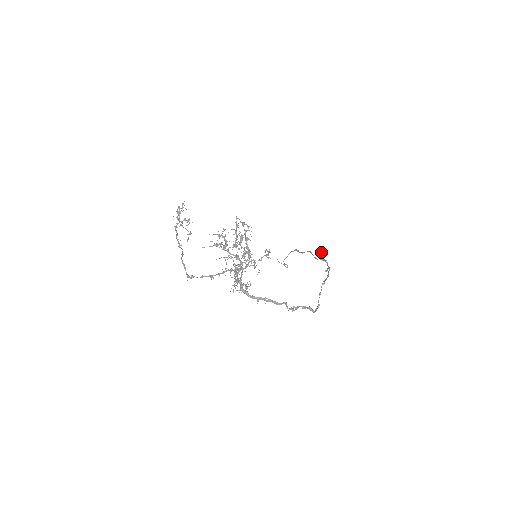
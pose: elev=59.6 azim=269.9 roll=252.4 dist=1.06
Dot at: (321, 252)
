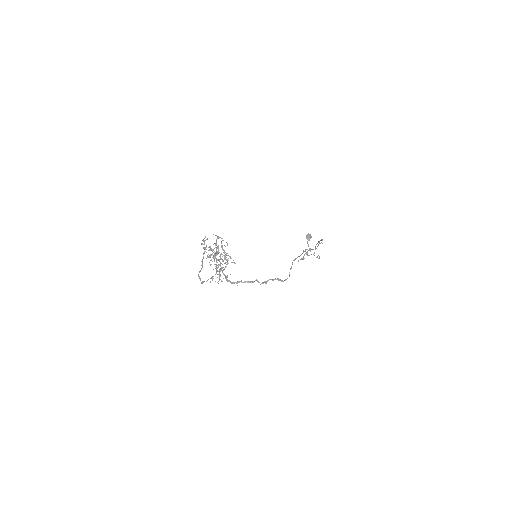
Dot at: (306, 238)
